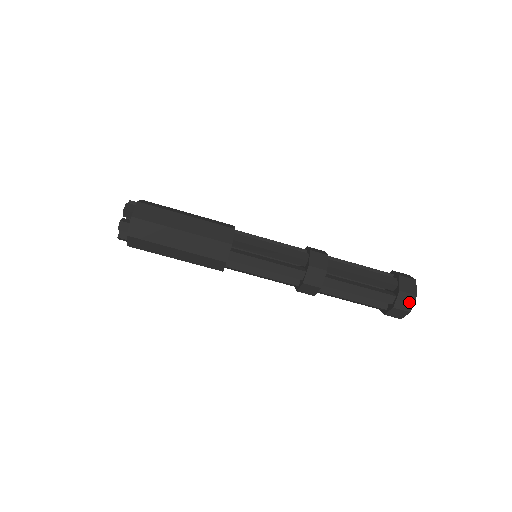
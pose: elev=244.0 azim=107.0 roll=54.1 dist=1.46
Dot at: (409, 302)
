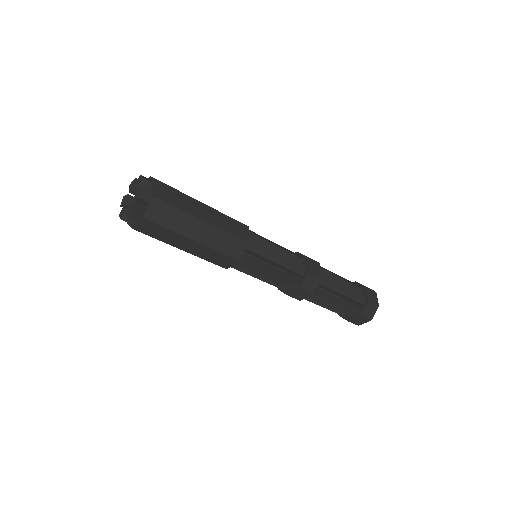
Dot at: occluded
